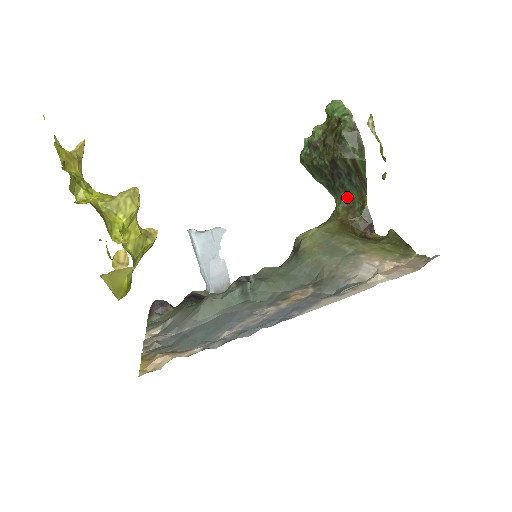
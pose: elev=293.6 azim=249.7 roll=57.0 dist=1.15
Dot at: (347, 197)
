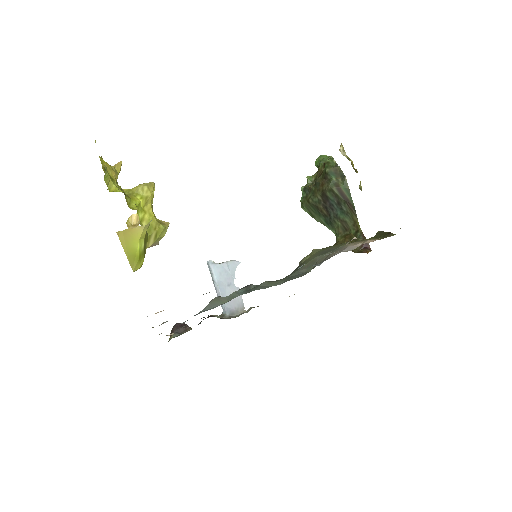
Dot at: (343, 226)
